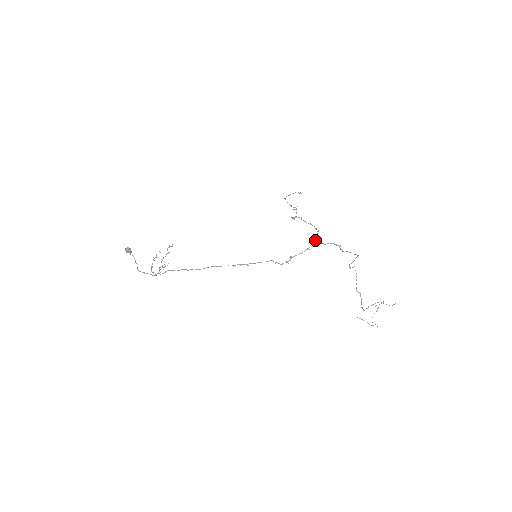
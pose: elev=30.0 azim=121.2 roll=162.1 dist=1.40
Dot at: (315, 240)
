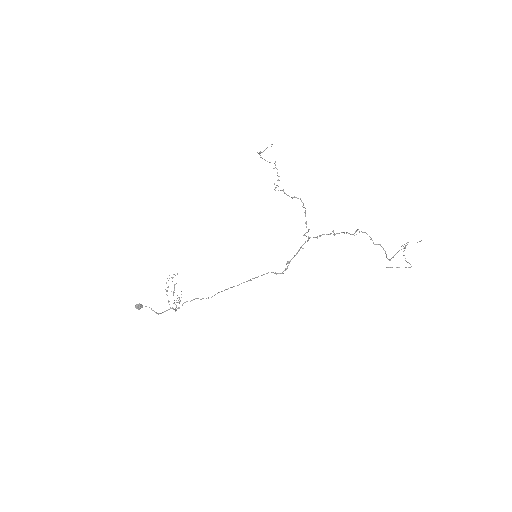
Dot at: occluded
